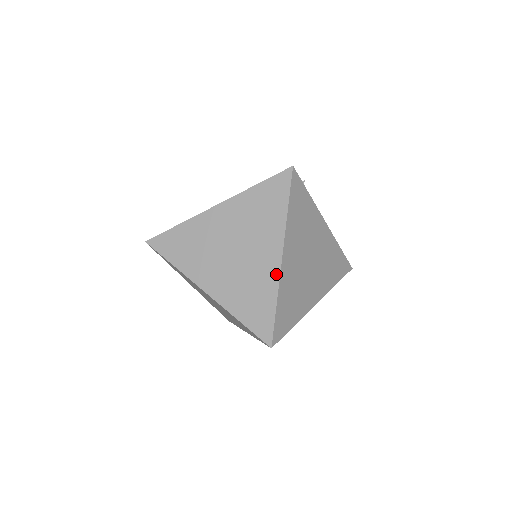
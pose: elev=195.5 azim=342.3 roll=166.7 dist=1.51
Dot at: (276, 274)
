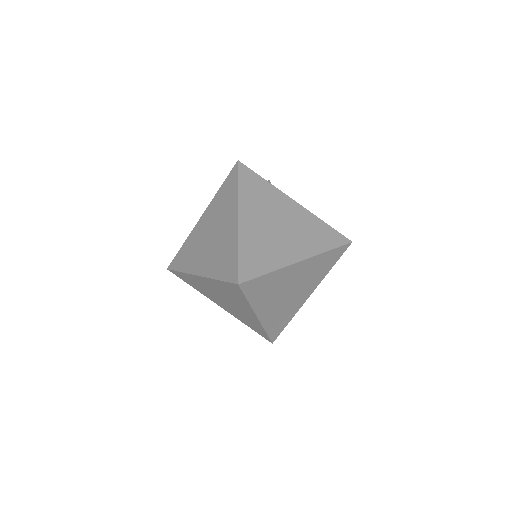
Dot at: (236, 230)
